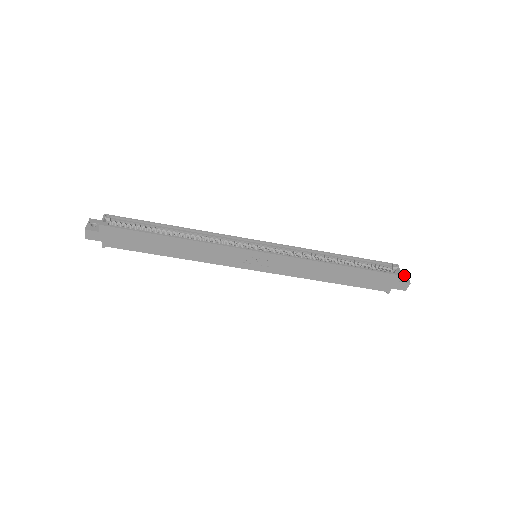
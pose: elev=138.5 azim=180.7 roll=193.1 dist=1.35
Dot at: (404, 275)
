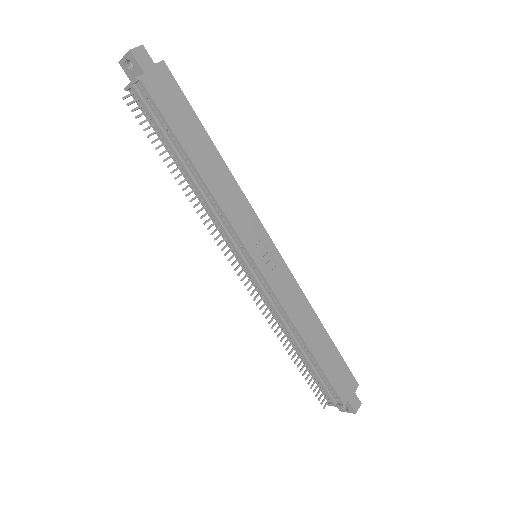
Dot at: occluded
